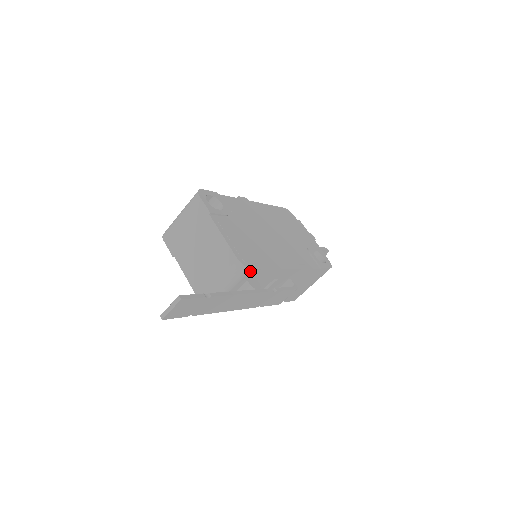
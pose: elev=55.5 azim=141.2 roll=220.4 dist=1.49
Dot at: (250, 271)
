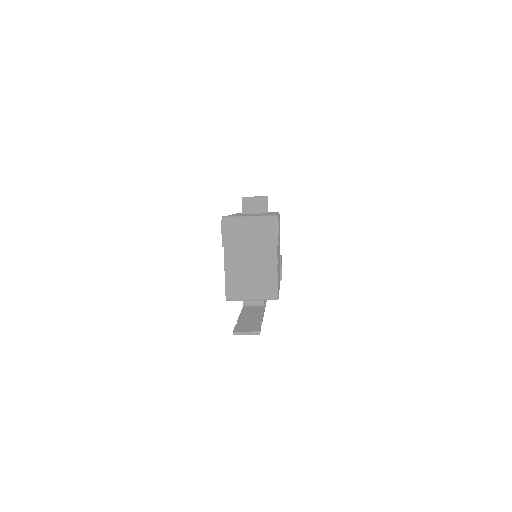
Dot at: occluded
